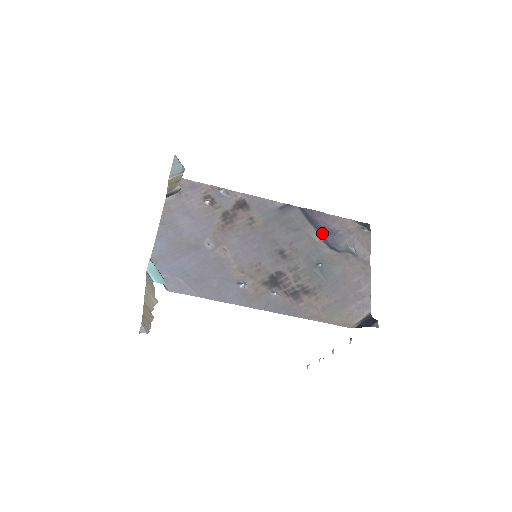
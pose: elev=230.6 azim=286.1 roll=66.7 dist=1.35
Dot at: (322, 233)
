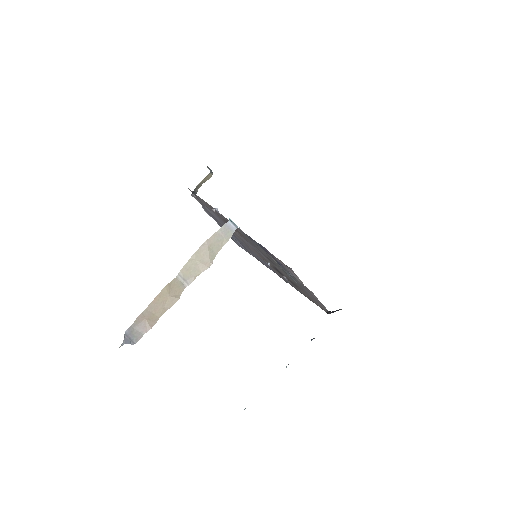
Dot at: occluded
